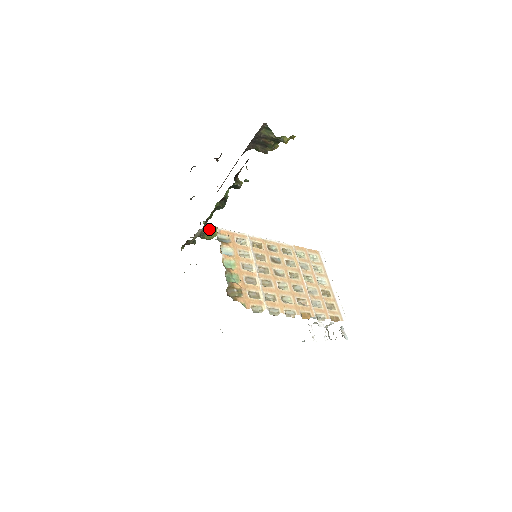
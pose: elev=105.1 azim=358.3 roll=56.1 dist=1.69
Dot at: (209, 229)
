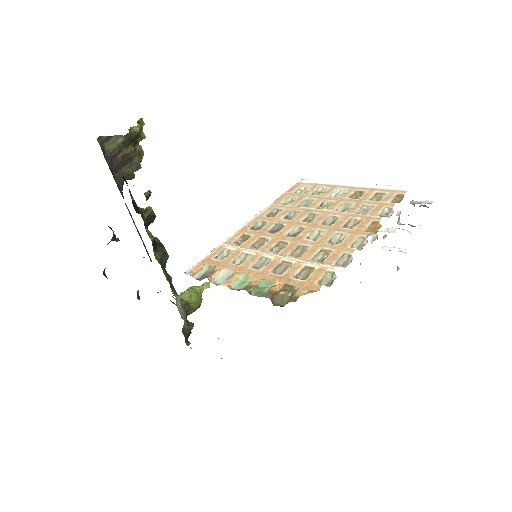
Dot at: (187, 296)
